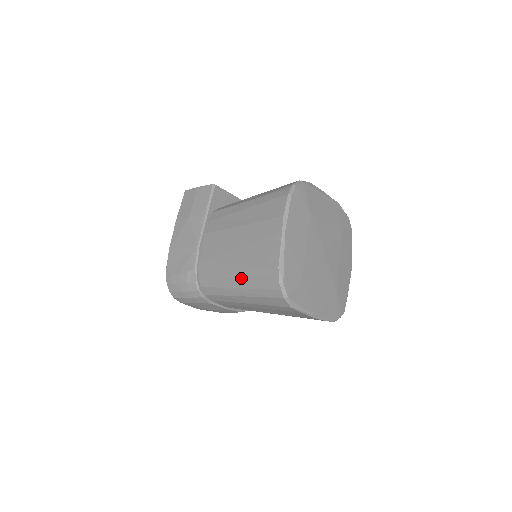
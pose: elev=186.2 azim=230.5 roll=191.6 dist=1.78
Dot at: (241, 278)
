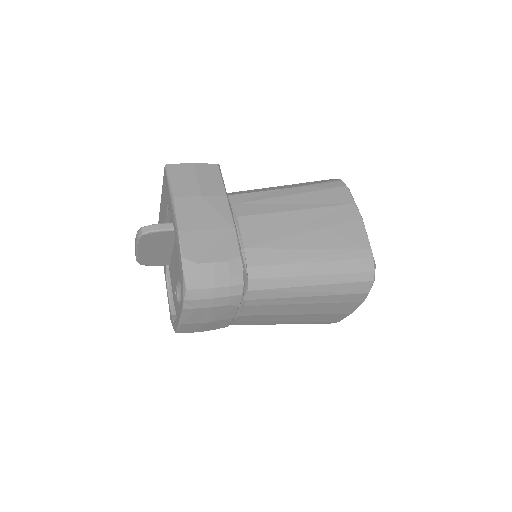
Dot at: (322, 263)
